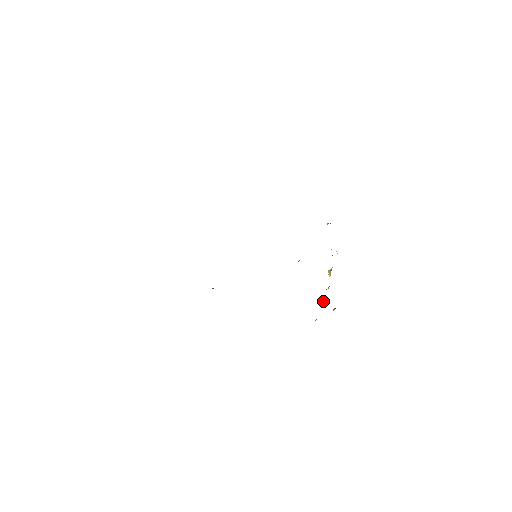
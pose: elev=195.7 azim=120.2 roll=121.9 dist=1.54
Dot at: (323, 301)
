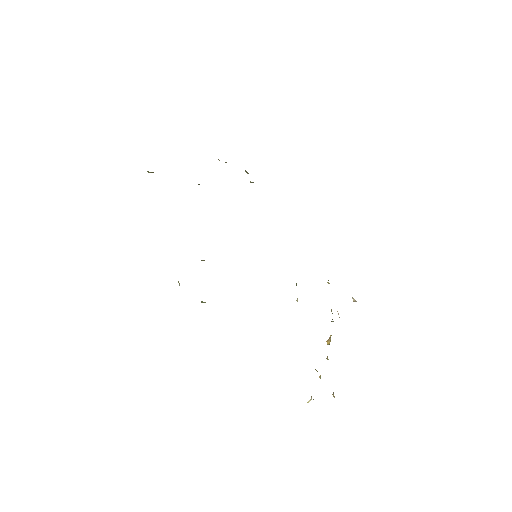
Dot at: occluded
